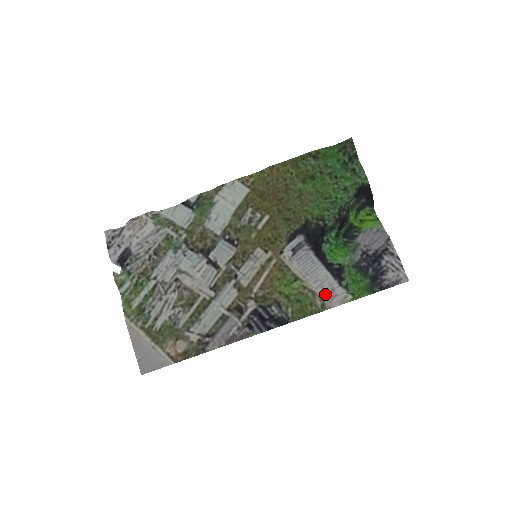
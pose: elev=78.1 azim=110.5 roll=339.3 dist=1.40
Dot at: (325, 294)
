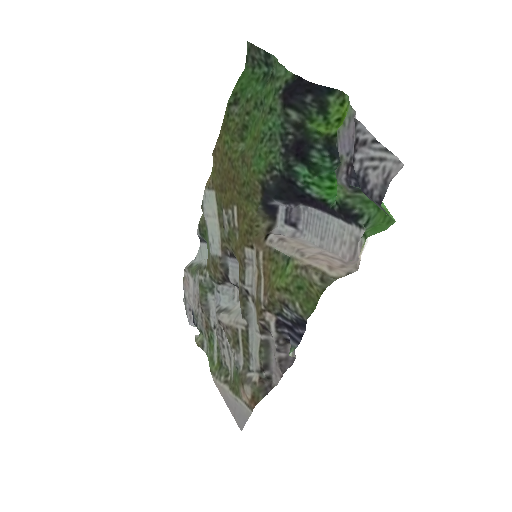
Dot at: (352, 251)
